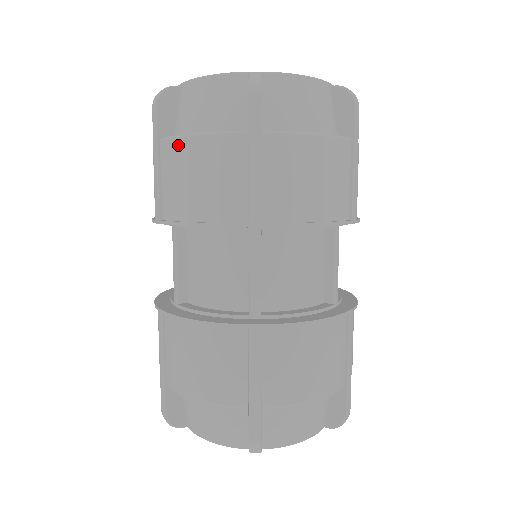
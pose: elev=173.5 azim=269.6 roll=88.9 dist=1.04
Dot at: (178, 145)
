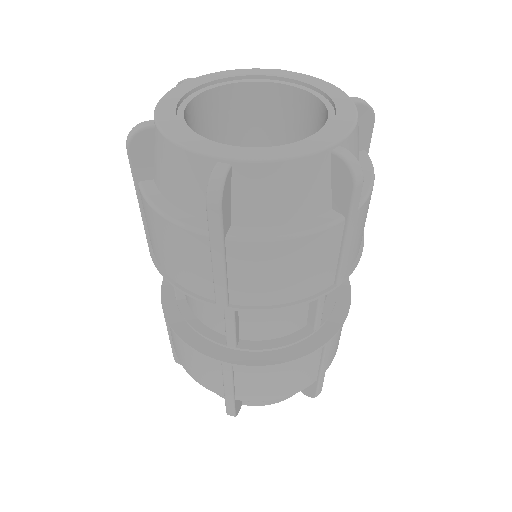
Dot at: (150, 211)
